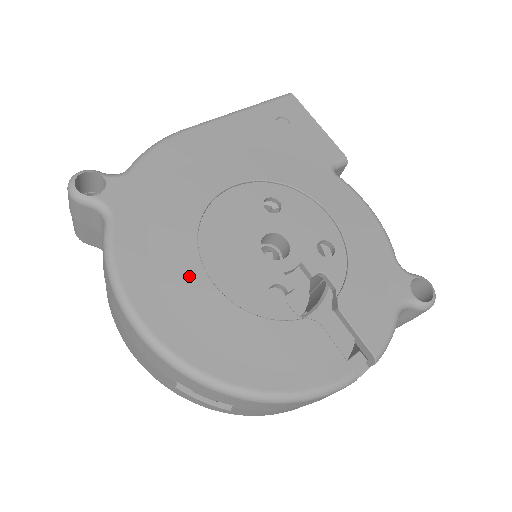
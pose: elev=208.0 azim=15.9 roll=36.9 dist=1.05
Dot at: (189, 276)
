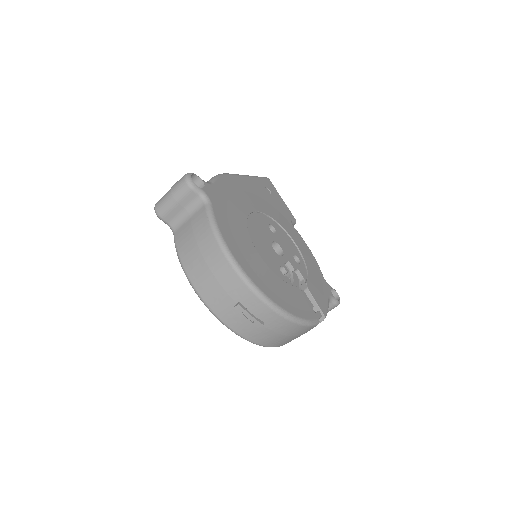
Dot at: (249, 246)
